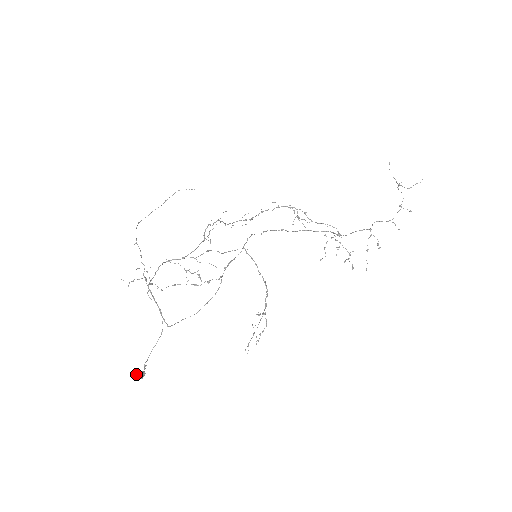
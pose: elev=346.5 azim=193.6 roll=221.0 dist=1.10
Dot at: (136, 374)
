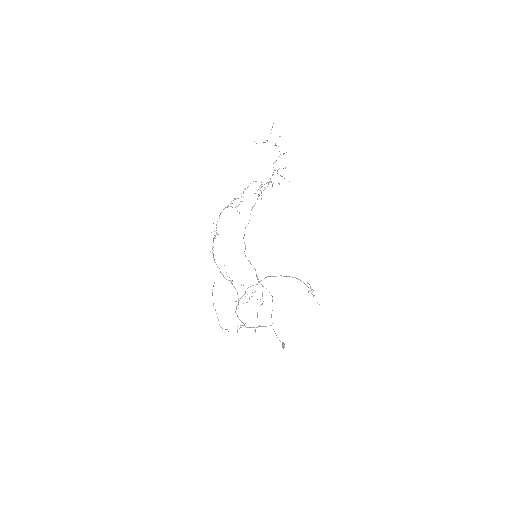
Dot at: (283, 347)
